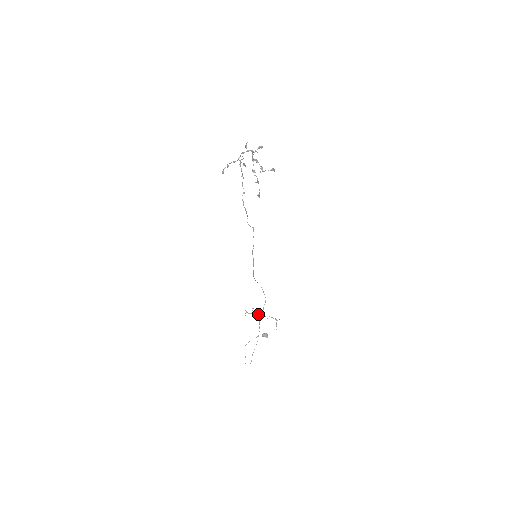
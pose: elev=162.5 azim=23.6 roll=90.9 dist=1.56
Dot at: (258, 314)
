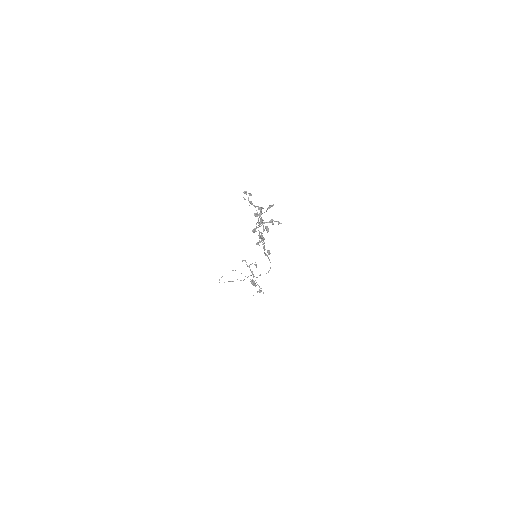
Dot at: (252, 272)
